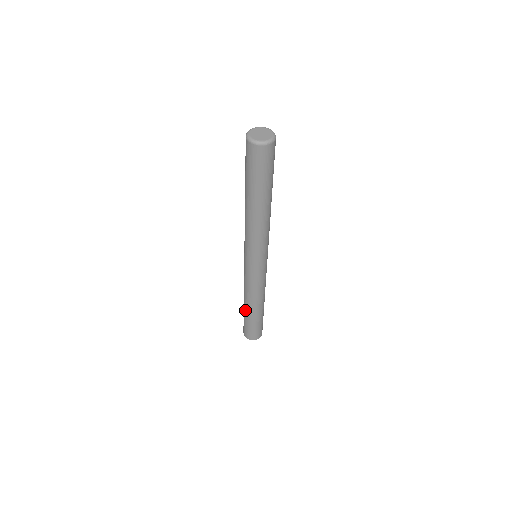
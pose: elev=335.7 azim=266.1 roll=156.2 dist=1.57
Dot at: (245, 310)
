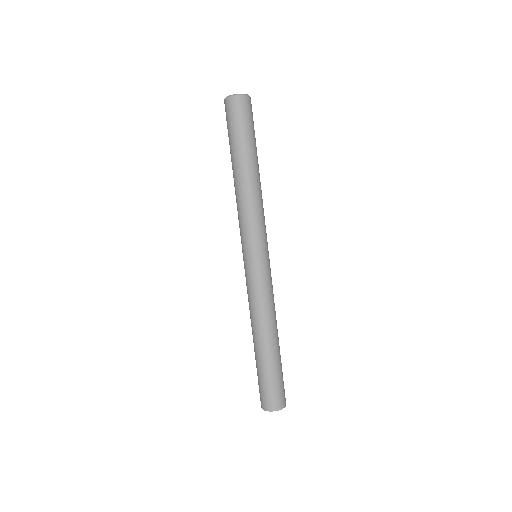
Dot at: (263, 352)
